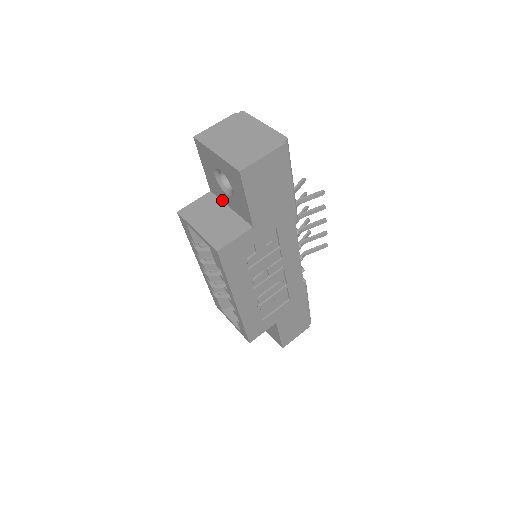
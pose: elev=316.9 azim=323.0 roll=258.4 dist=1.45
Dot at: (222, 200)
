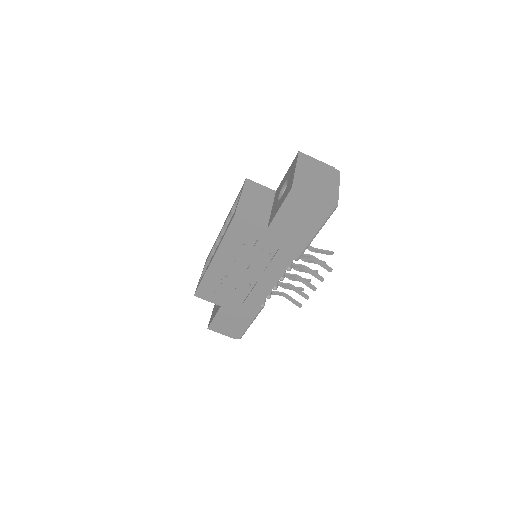
Dot at: (274, 201)
